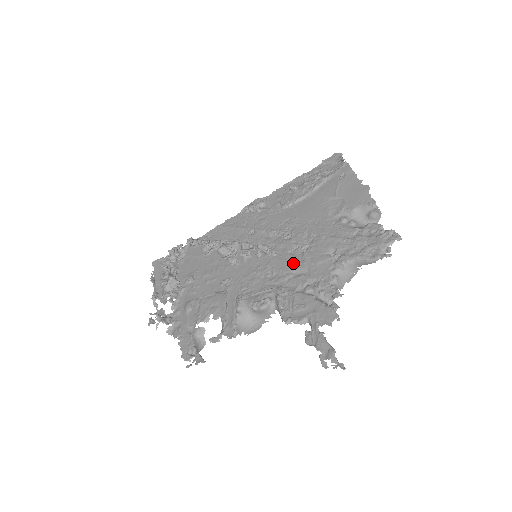
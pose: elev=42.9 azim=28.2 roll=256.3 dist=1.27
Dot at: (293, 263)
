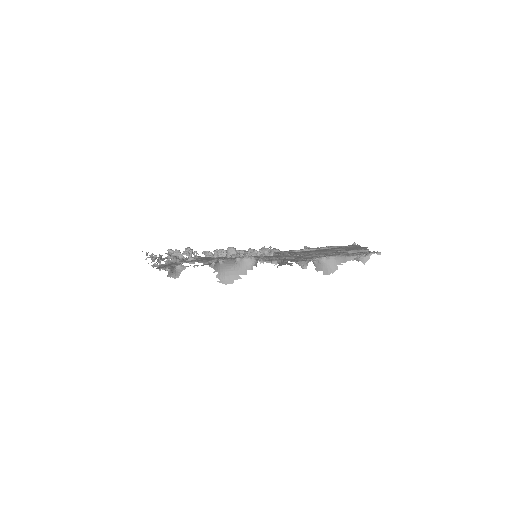
Dot at: occluded
